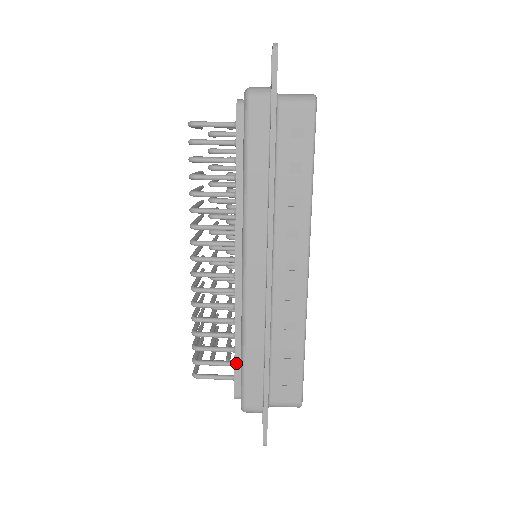
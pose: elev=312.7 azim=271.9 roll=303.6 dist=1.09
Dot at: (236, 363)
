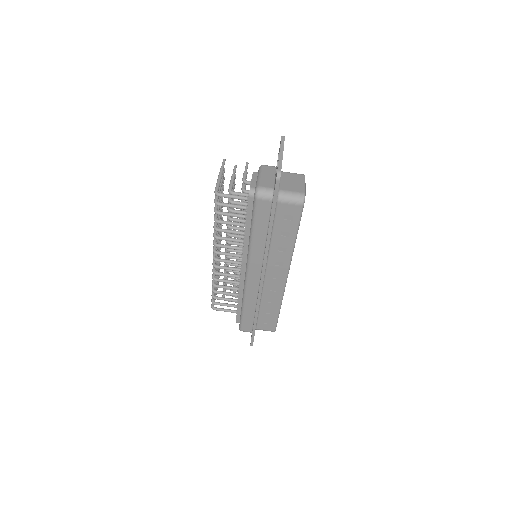
Dot at: (238, 310)
